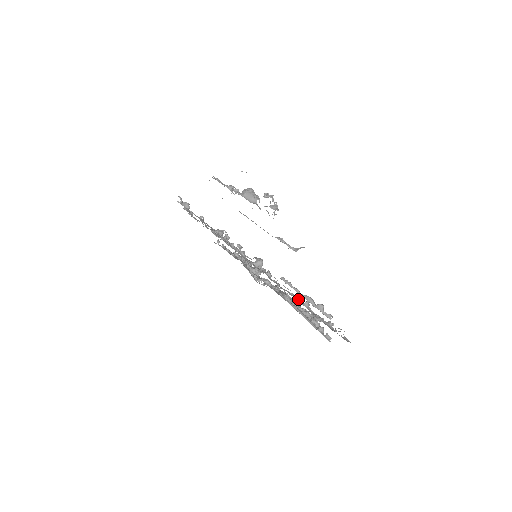
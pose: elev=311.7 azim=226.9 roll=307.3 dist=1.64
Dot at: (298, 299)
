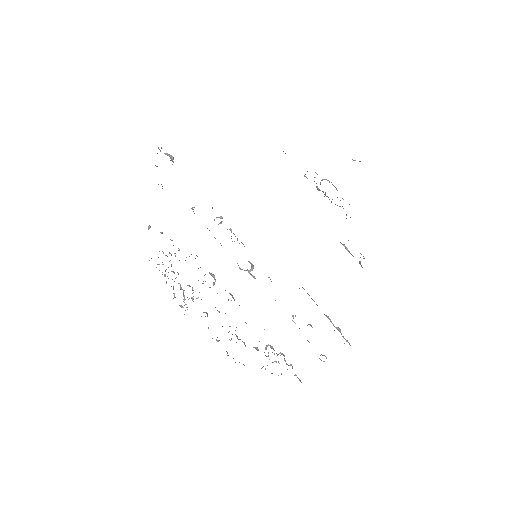
Dot at: (293, 321)
